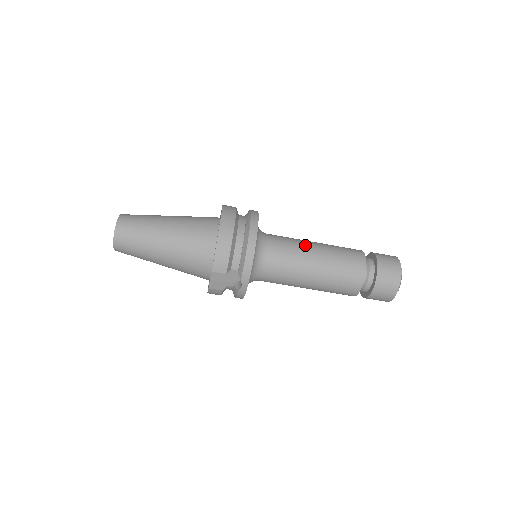
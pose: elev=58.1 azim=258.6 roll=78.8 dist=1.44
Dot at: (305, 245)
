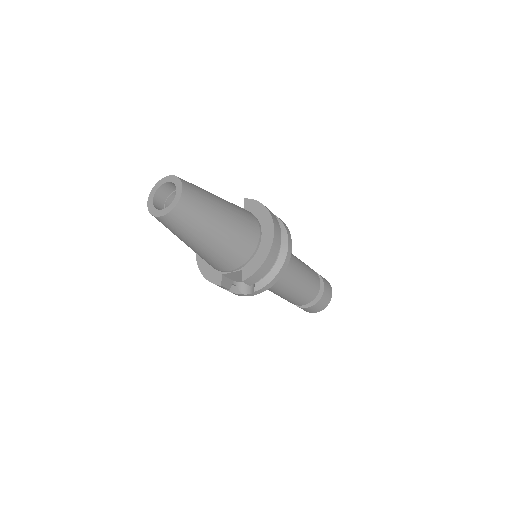
Dot at: (297, 265)
